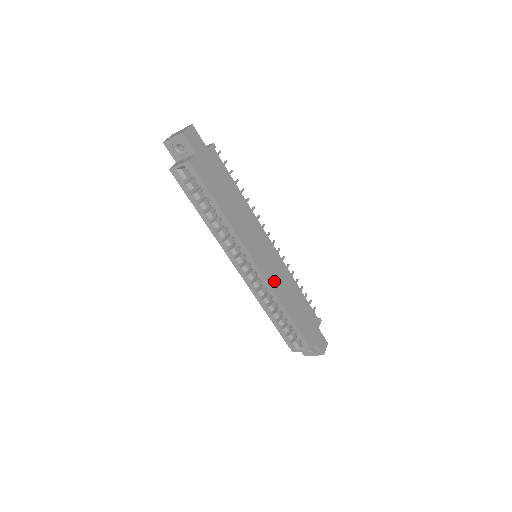
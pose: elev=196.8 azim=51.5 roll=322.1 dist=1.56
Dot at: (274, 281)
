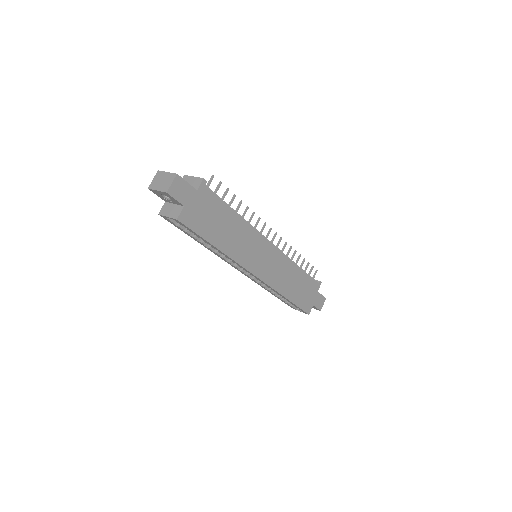
Dot at: (273, 278)
